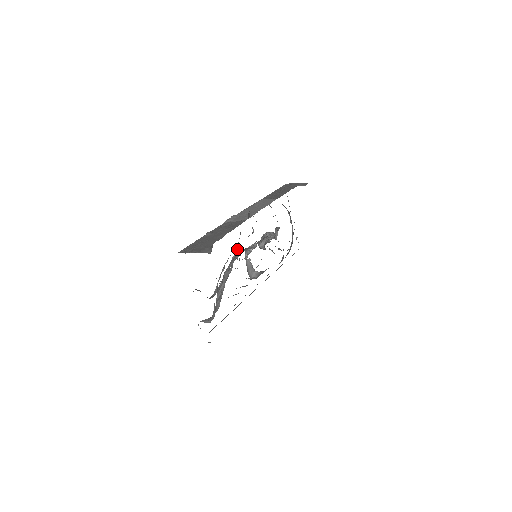
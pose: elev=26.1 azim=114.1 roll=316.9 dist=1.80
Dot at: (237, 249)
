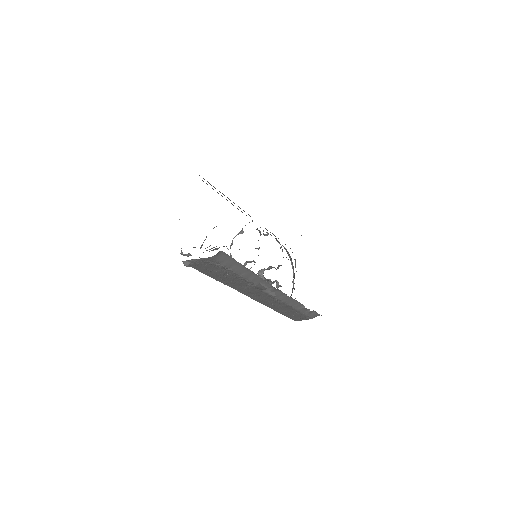
Dot at: (242, 229)
